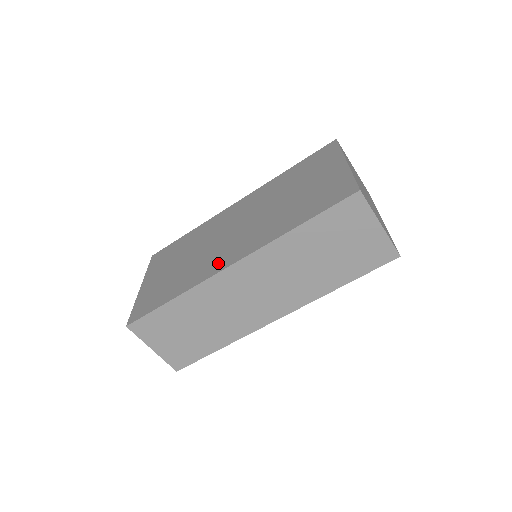
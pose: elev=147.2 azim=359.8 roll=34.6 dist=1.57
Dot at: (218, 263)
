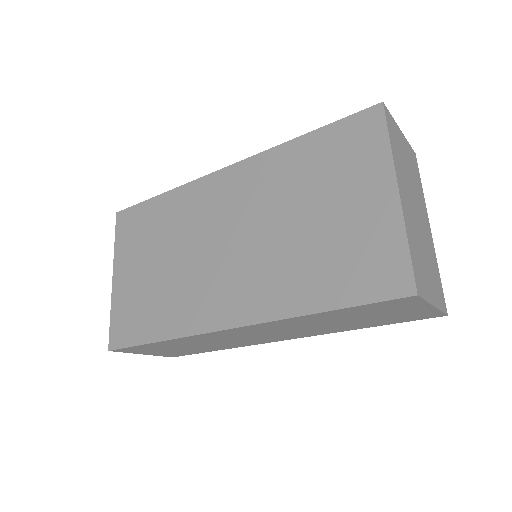
Dot at: (211, 310)
